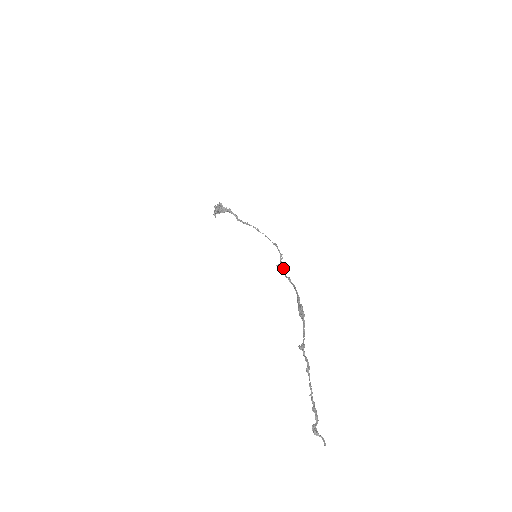
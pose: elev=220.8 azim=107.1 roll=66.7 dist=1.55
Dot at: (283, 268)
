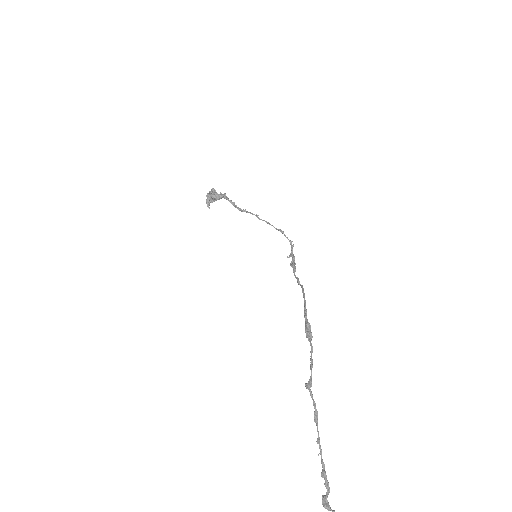
Dot at: (292, 264)
